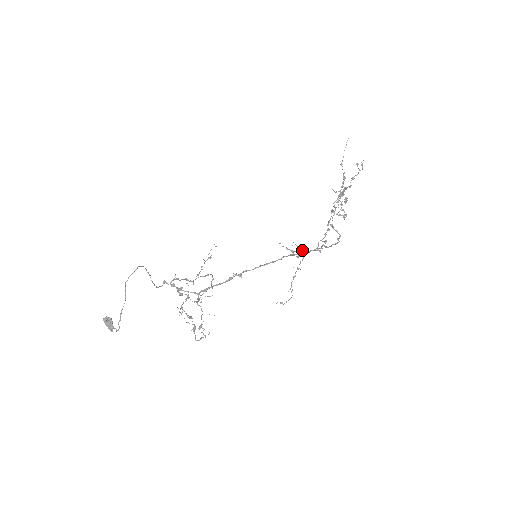
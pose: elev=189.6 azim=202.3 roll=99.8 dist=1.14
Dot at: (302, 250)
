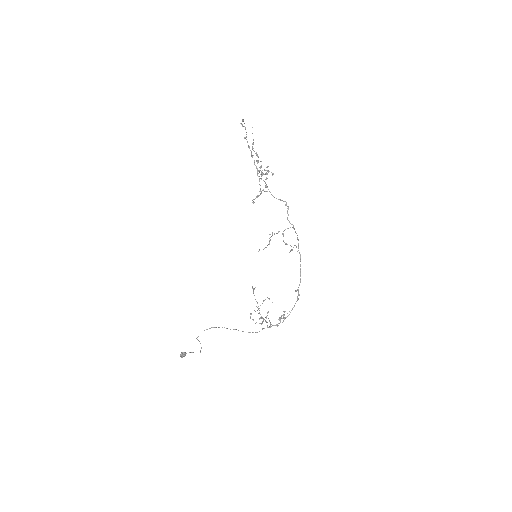
Dot at: (283, 235)
